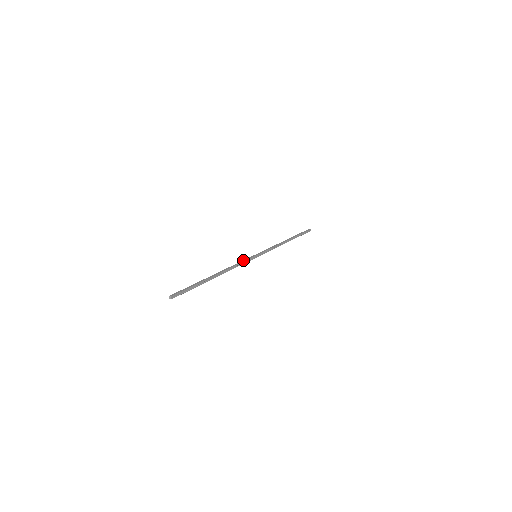
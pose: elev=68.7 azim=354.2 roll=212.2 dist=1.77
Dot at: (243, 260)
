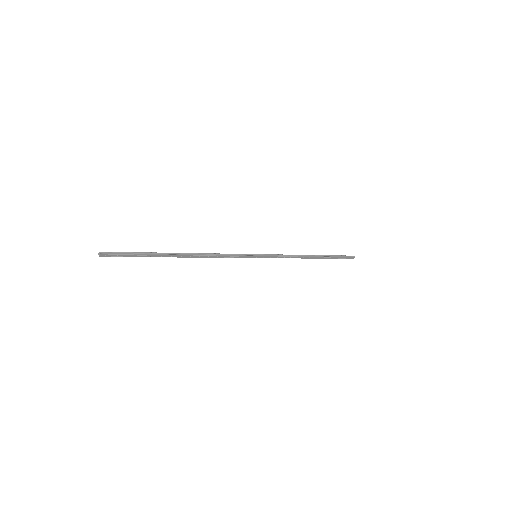
Dot at: (232, 255)
